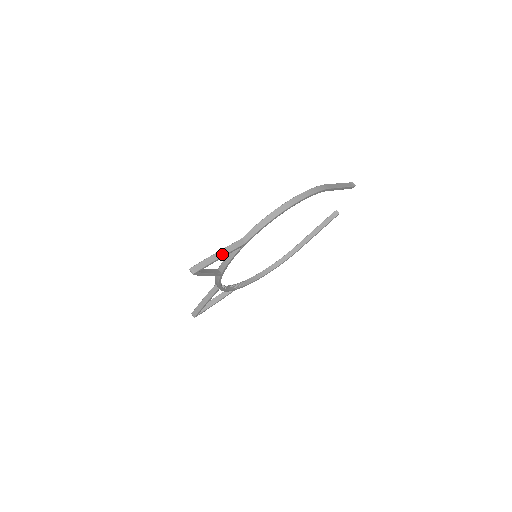
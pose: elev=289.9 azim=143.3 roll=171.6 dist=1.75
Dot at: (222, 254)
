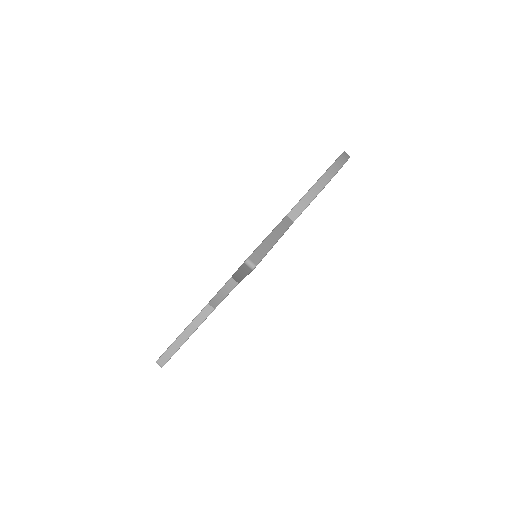
Dot at: (277, 236)
